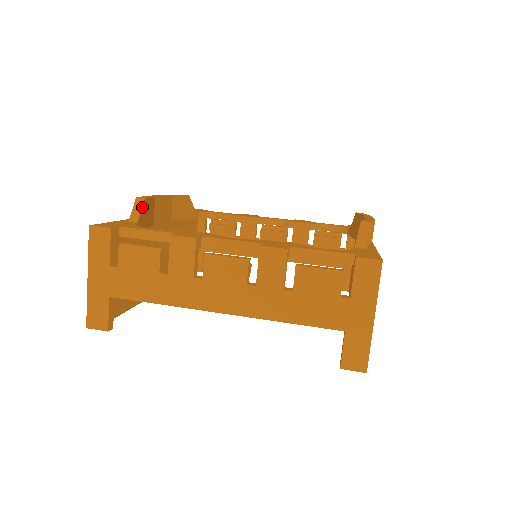
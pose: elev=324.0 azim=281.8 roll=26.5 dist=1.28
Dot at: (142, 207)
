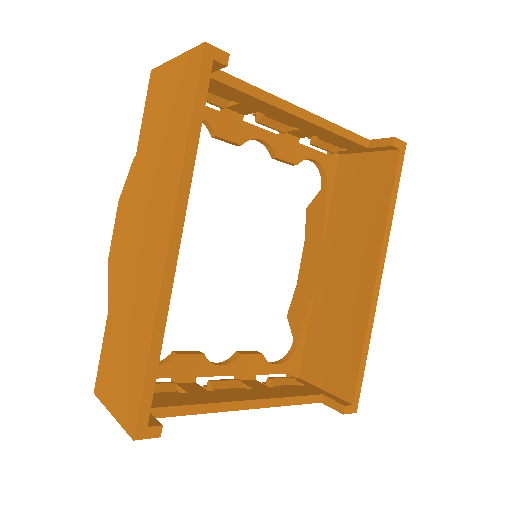
Dot at: occluded
